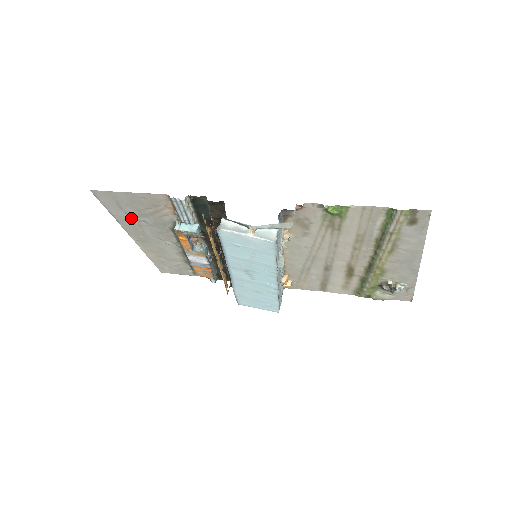
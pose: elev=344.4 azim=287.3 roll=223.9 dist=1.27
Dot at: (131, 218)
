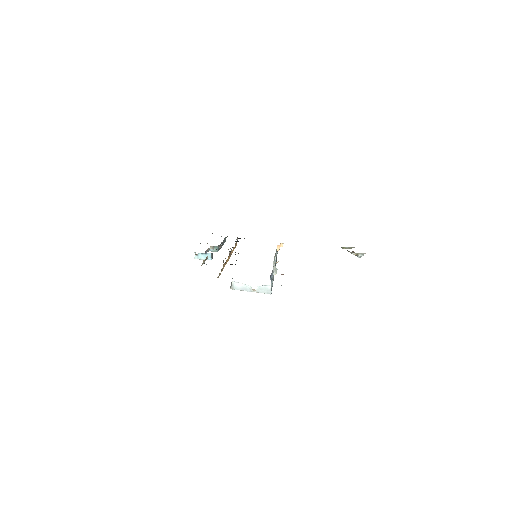
Dot at: occluded
